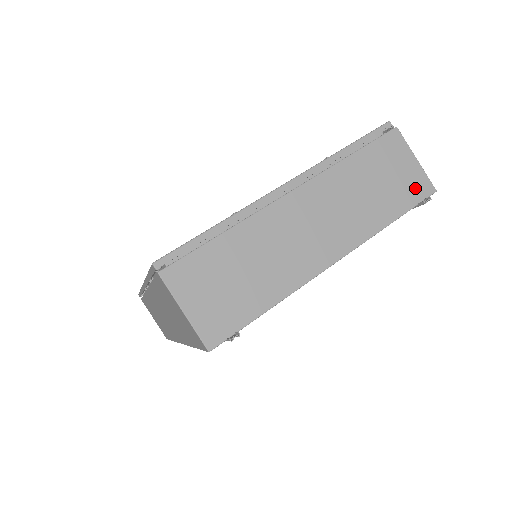
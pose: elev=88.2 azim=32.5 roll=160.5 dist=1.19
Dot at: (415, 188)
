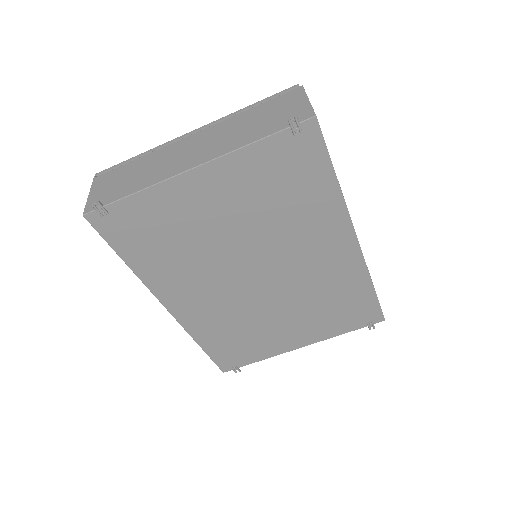
Dot at: occluded
